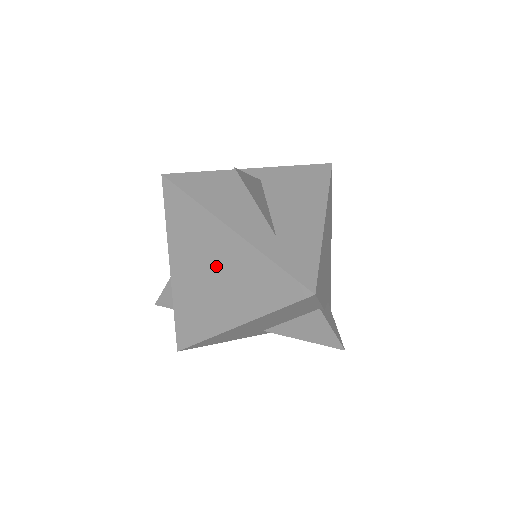
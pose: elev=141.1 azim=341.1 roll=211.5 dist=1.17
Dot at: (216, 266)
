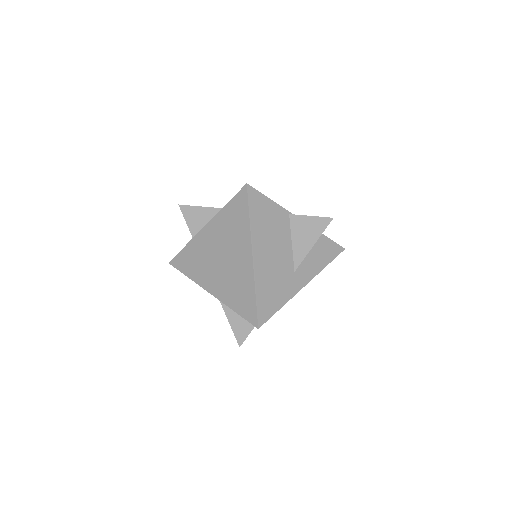
Dot at: (217, 251)
